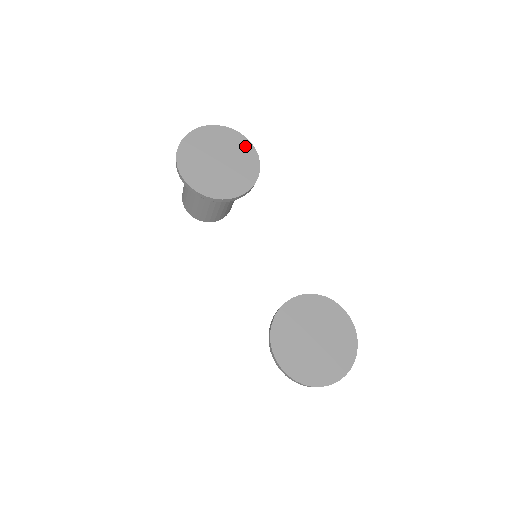
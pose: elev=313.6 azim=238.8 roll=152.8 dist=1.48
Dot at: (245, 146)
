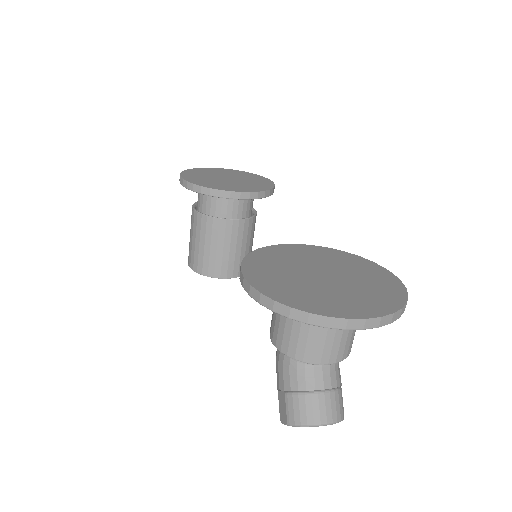
Dot at: (261, 179)
